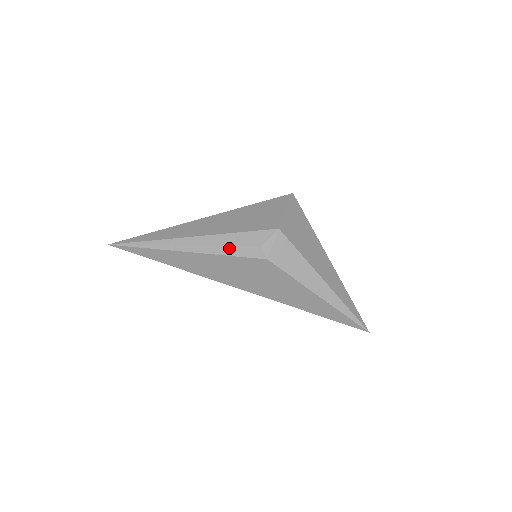
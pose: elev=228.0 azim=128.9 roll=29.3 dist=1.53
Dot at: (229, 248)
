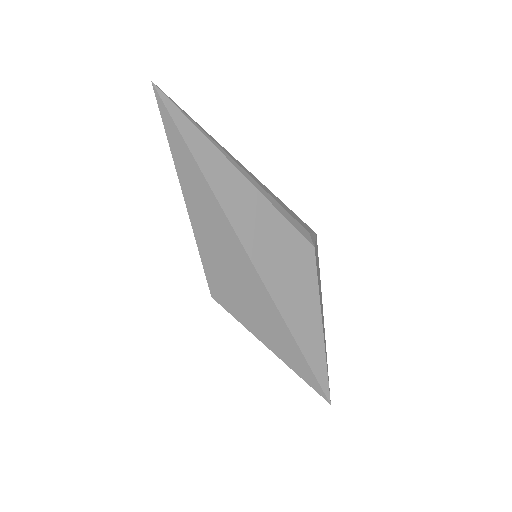
Dot at: (285, 211)
